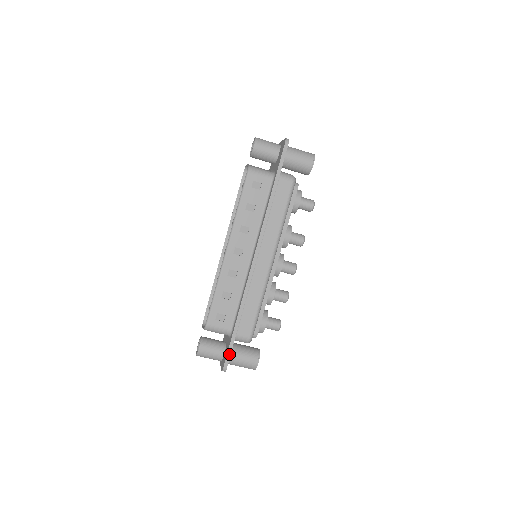
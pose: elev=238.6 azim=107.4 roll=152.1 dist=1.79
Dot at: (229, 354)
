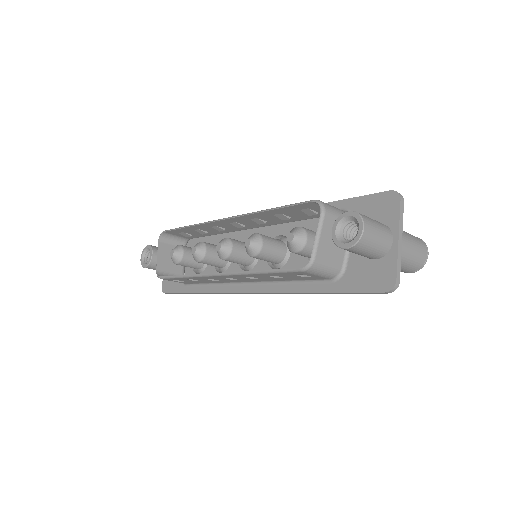
Dot at: occluded
